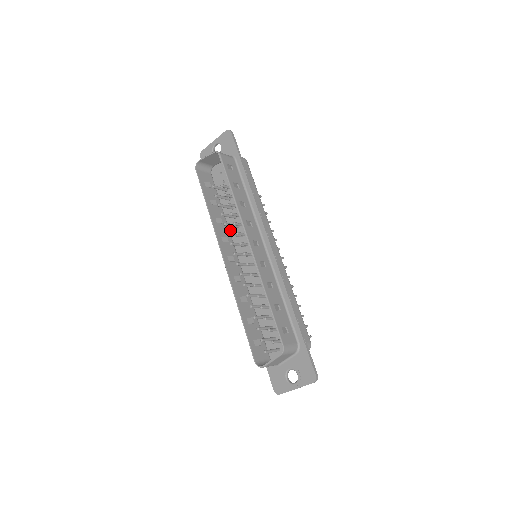
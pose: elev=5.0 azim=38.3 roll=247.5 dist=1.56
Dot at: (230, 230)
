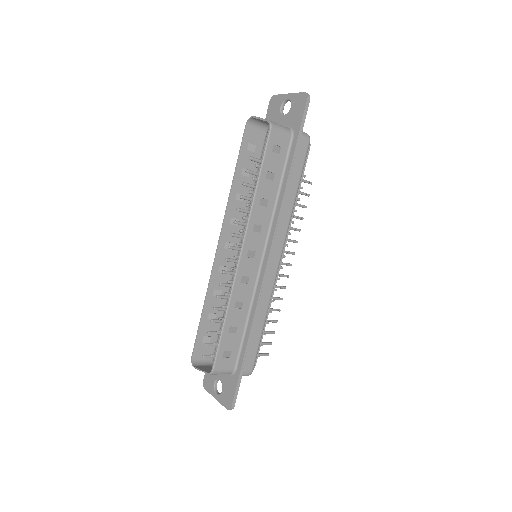
Dot at: occluded
